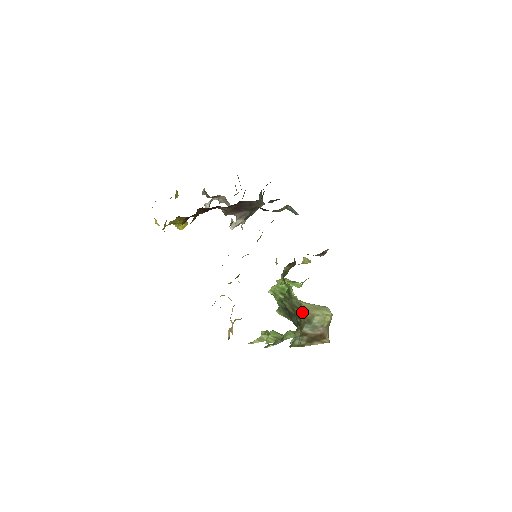
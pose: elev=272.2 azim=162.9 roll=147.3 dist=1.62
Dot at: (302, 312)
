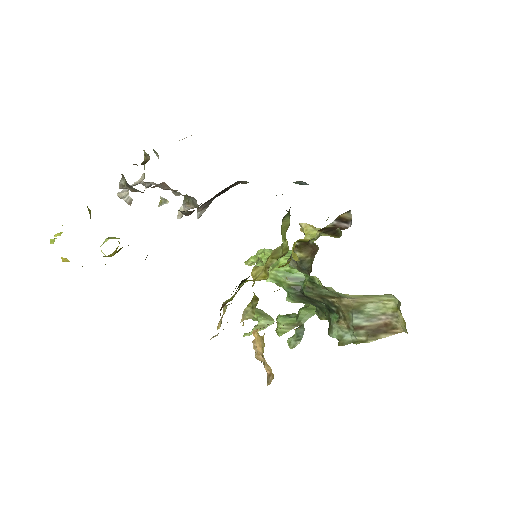
Dot at: (341, 301)
